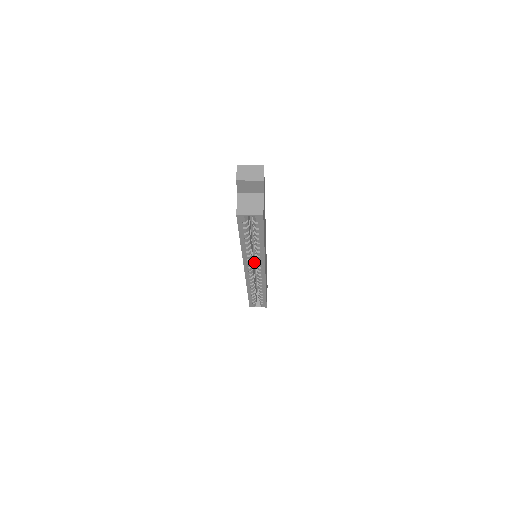
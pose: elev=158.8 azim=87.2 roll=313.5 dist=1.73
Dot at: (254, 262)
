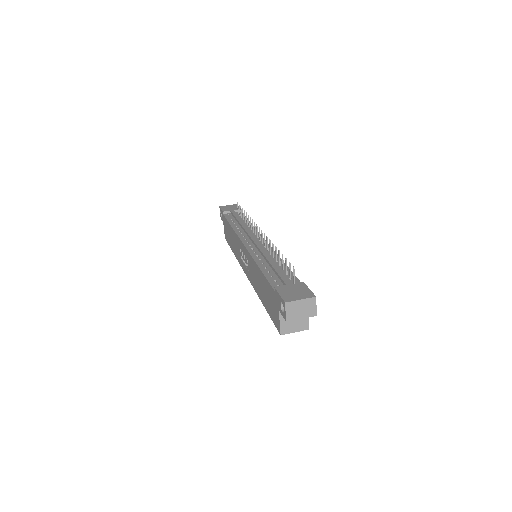
Dot at: occluded
